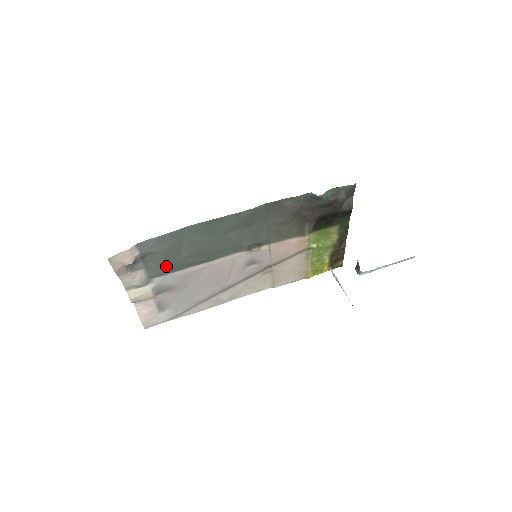
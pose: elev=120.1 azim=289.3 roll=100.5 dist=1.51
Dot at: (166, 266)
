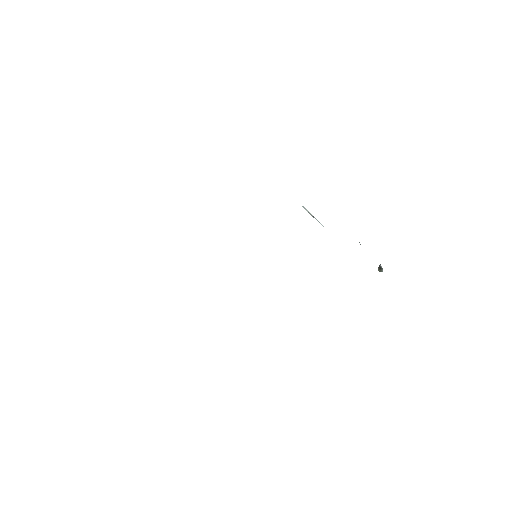
Dot at: occluded
